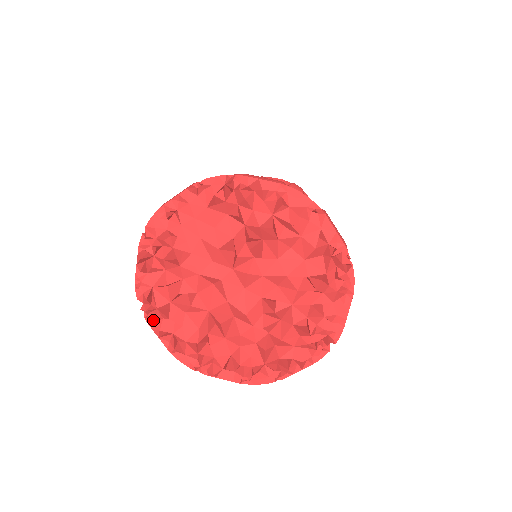
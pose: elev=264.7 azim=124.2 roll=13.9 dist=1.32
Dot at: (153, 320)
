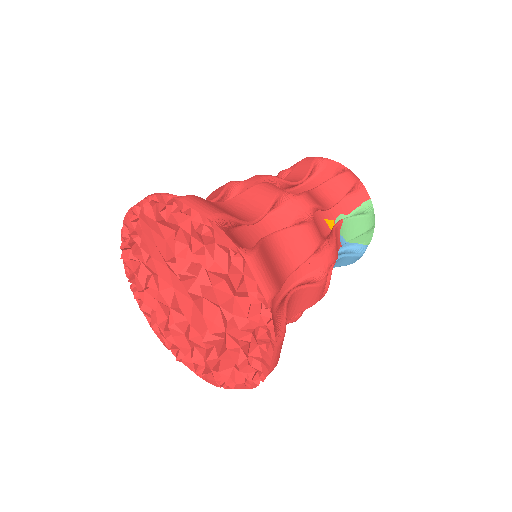
Dot at: (137, 298)
